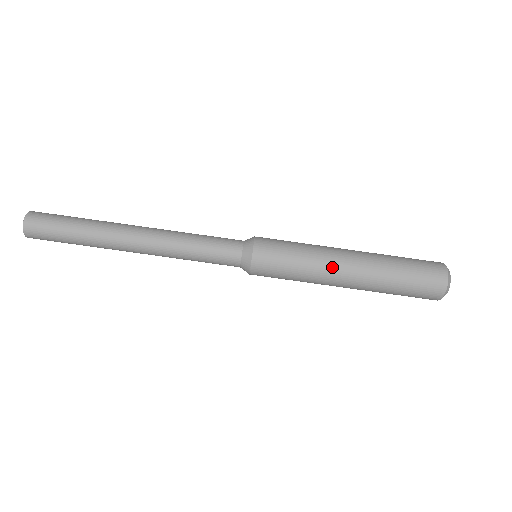
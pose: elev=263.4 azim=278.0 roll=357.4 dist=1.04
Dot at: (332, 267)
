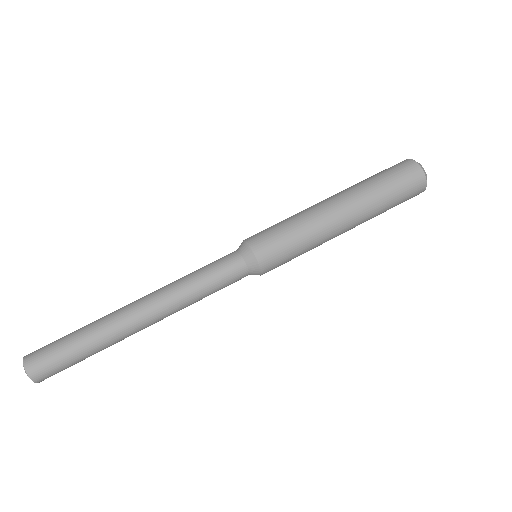
Dot at: (326, 219)
